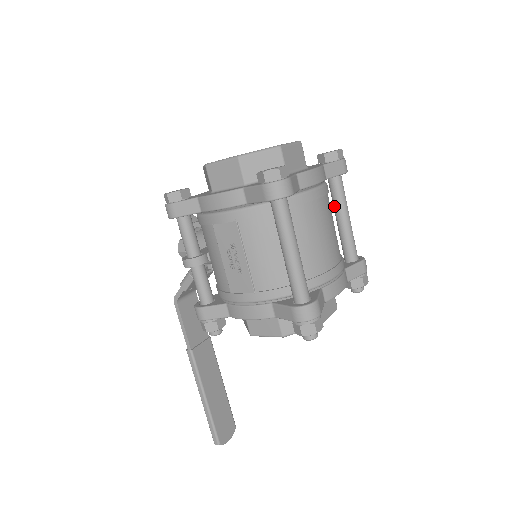
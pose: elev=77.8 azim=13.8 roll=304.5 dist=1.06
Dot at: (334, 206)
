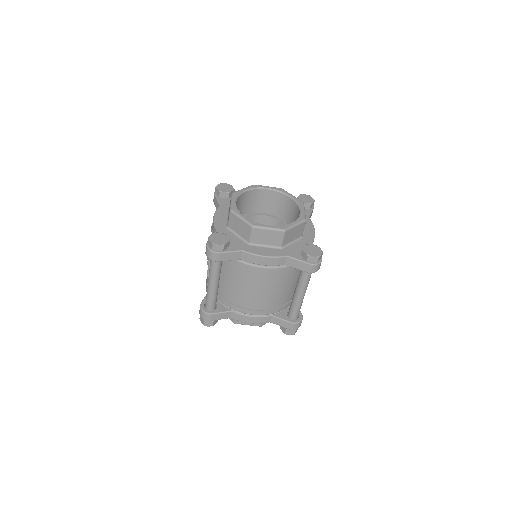
Dot at: (298, 280)
